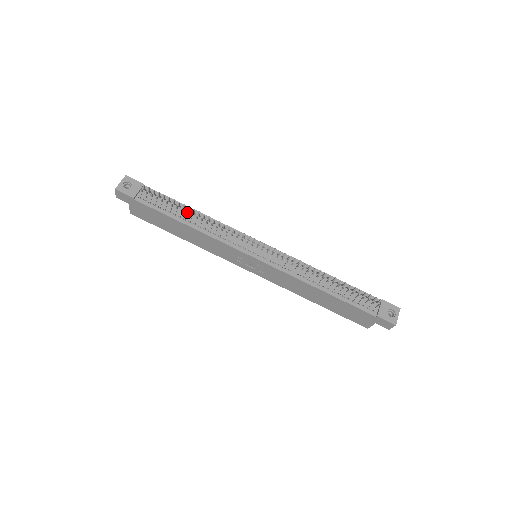
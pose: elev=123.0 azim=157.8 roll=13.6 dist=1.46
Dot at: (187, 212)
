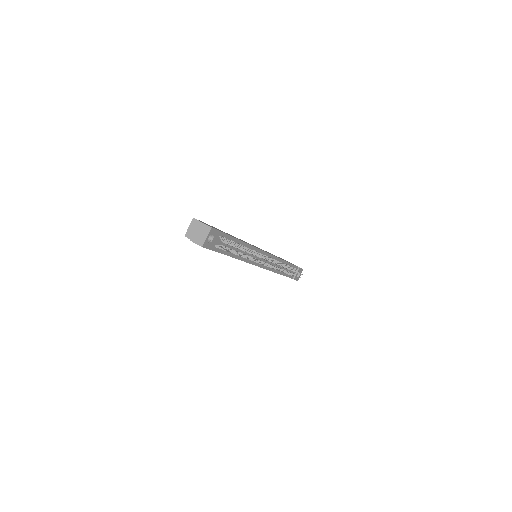
Dot at: (244, 255)
